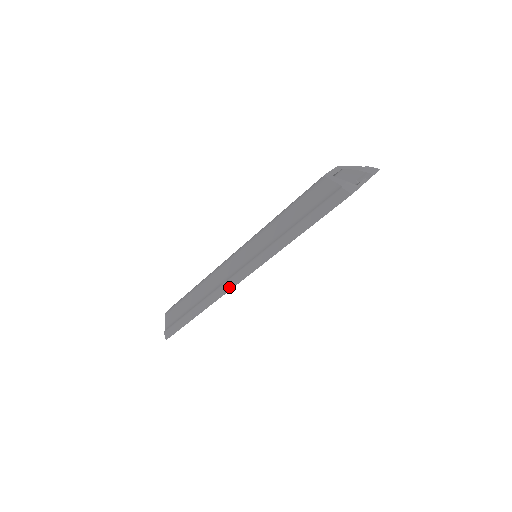
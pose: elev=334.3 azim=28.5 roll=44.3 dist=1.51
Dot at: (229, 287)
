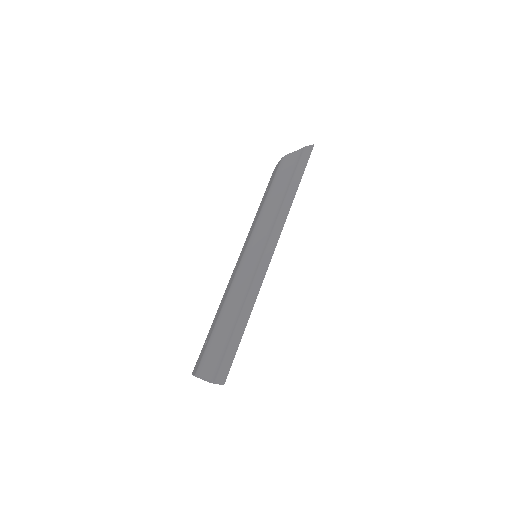
Dot at: (266, 265)
